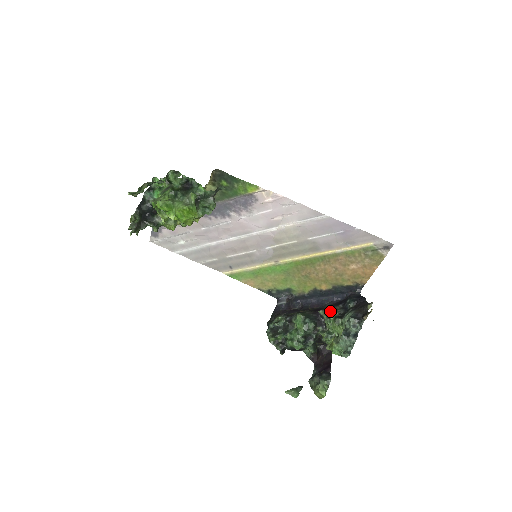
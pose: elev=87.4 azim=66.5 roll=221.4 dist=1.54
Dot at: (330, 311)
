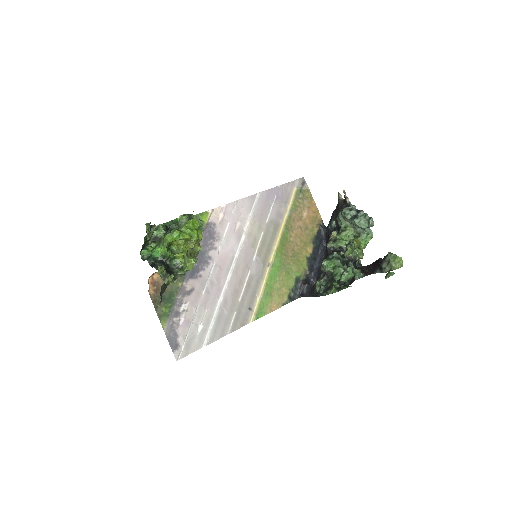
Dot at: (331, 239)
